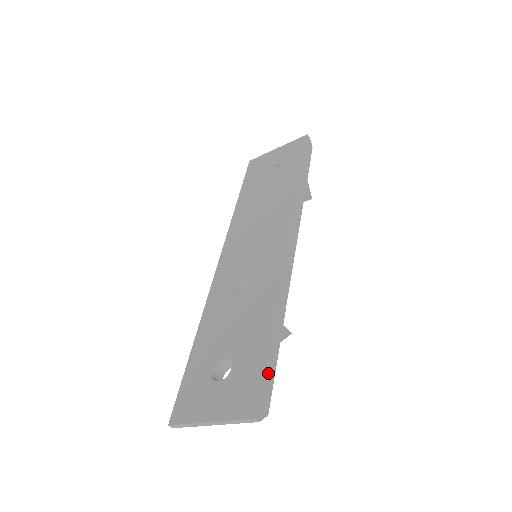
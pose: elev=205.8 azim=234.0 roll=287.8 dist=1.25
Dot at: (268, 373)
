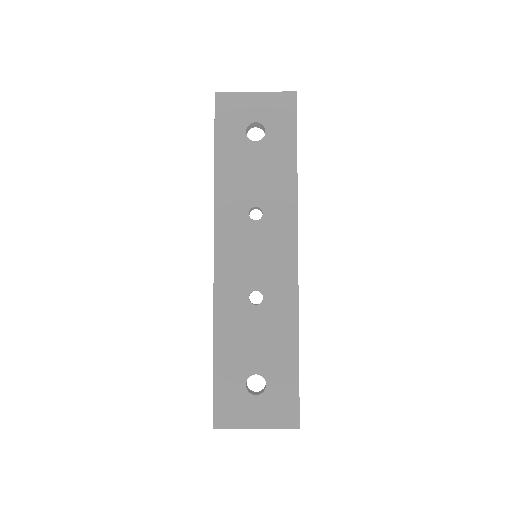
Dot at: occluded
